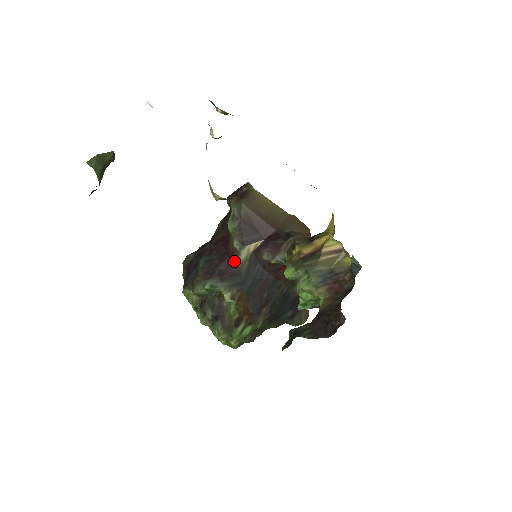
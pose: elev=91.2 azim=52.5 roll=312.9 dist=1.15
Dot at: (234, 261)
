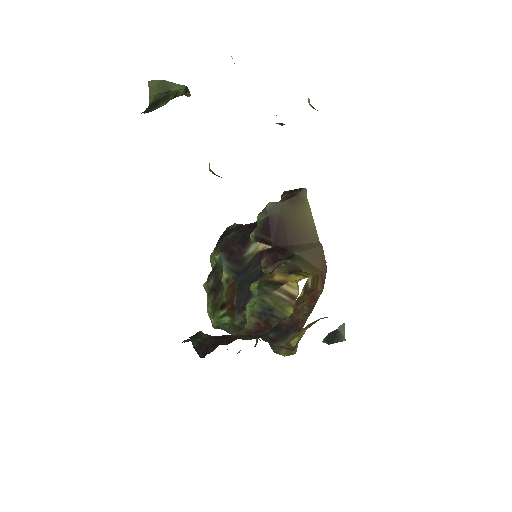
Dot at: (244, 249)
